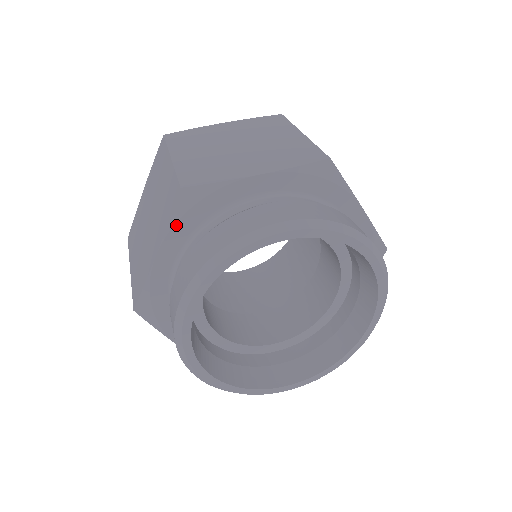
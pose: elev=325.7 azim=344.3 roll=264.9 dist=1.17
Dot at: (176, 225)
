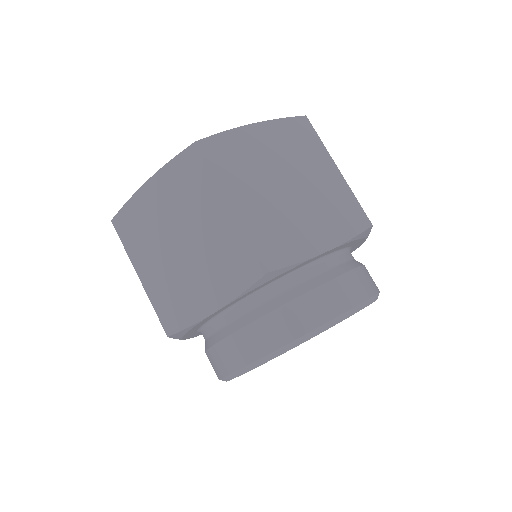
Dot at: (183, 337)
